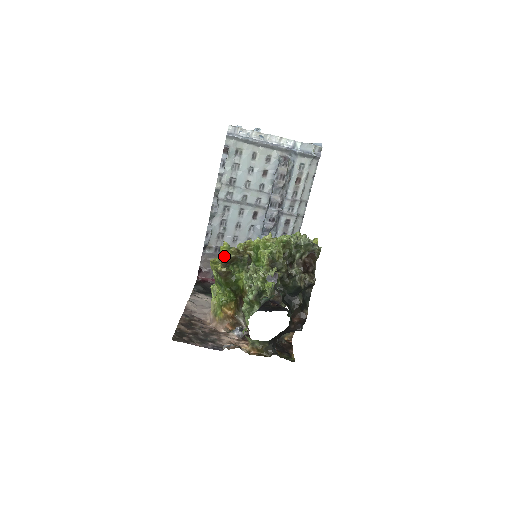
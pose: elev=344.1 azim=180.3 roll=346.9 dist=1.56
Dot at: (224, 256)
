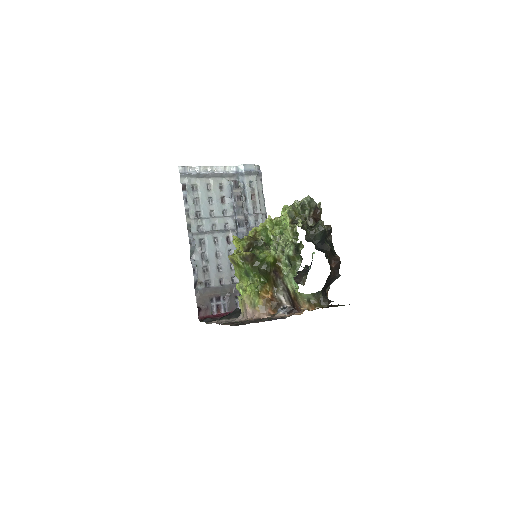
Dot at: (241, 246)
